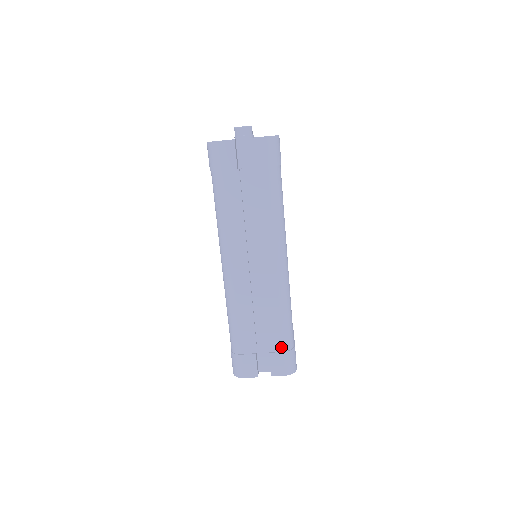
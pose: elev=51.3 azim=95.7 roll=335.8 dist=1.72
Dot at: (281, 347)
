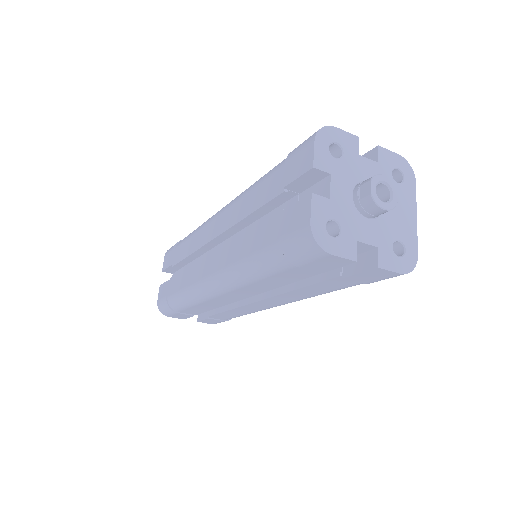
Dot at: (224, 319)
